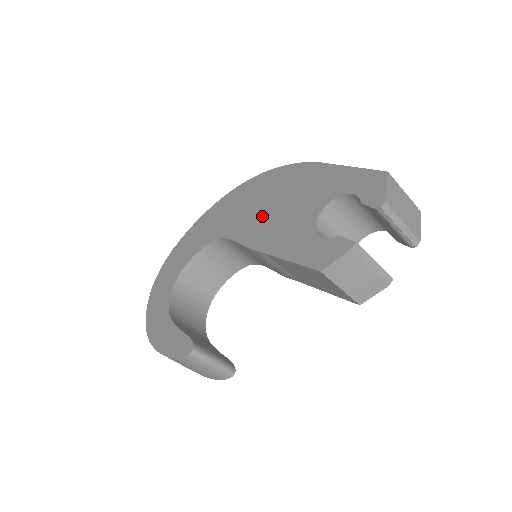
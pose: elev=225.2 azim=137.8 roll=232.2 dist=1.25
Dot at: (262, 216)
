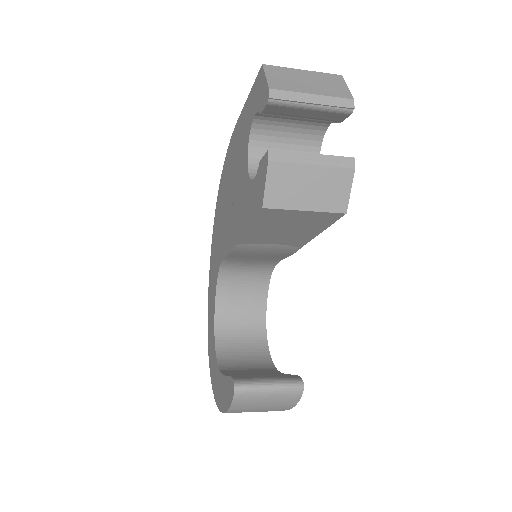
Dot at: (228, 214)
